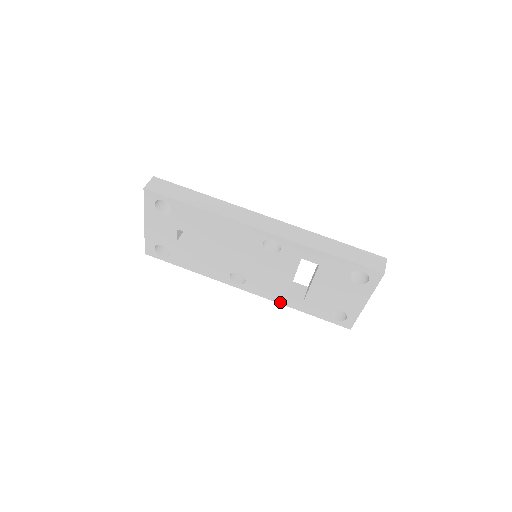
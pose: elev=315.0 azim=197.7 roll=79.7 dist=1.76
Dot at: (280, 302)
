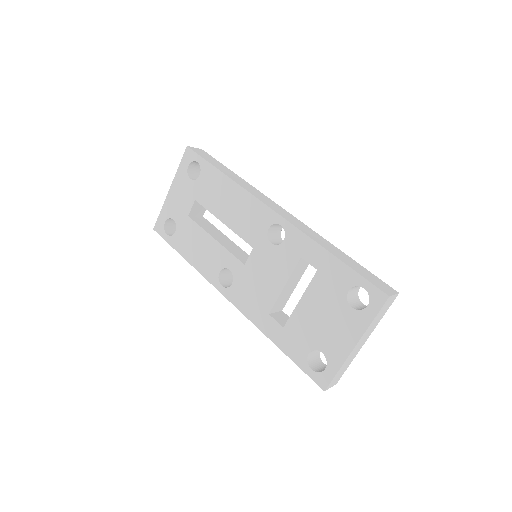
Dot at: (257, 324)
